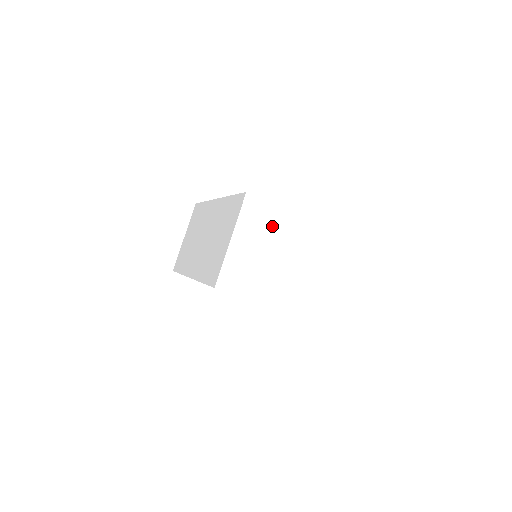
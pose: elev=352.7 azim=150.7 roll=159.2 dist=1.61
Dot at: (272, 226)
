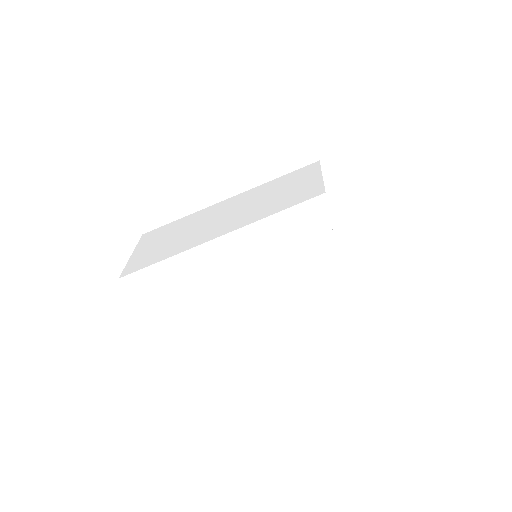
Dot at: occluded
